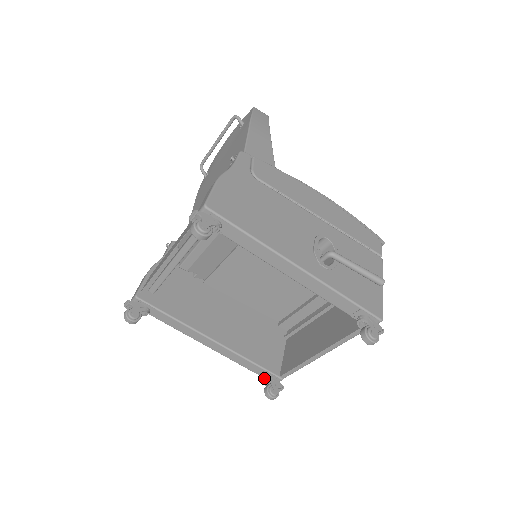
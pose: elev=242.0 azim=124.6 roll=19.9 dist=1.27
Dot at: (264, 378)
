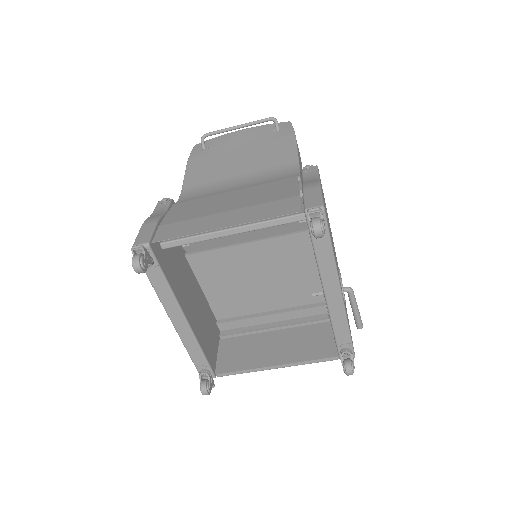
Dot at: (204, 372)
